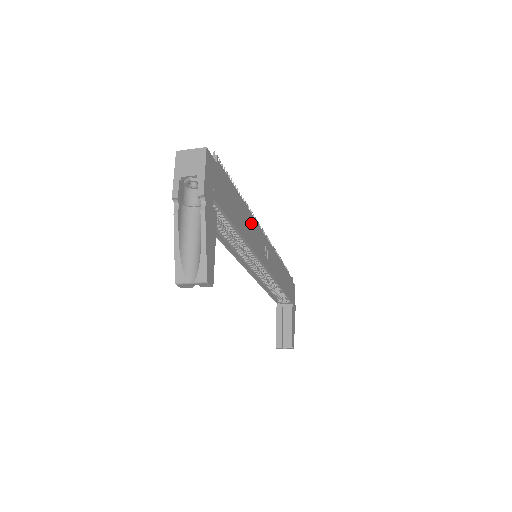
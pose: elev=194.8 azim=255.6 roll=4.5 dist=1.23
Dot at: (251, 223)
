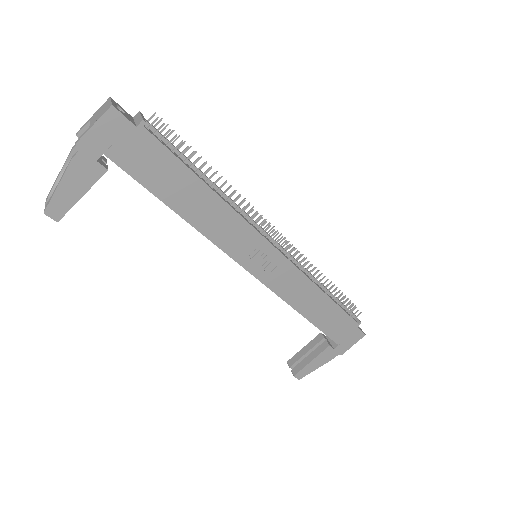
Dot at: (223, 215)
